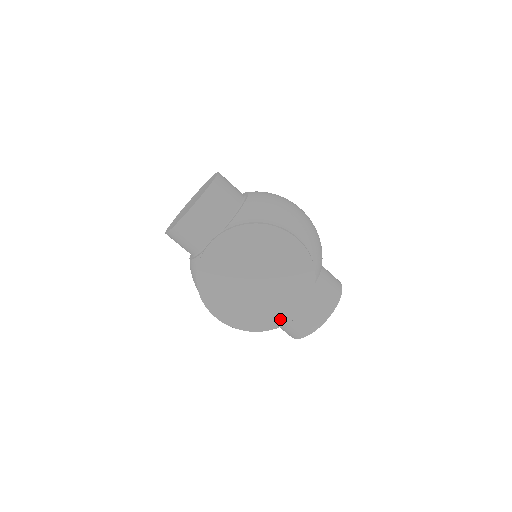
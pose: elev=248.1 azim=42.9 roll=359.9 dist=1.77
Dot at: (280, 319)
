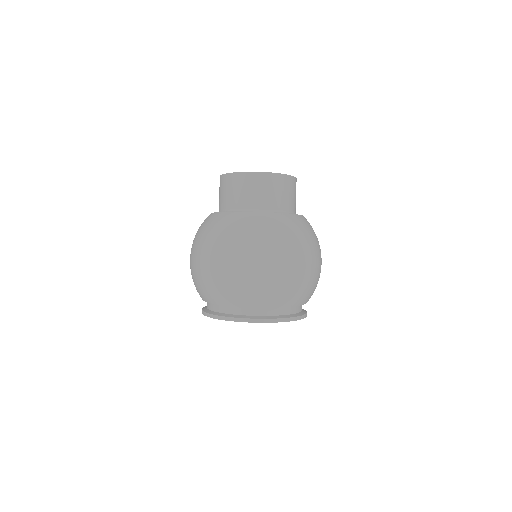
Dot at: occluded
